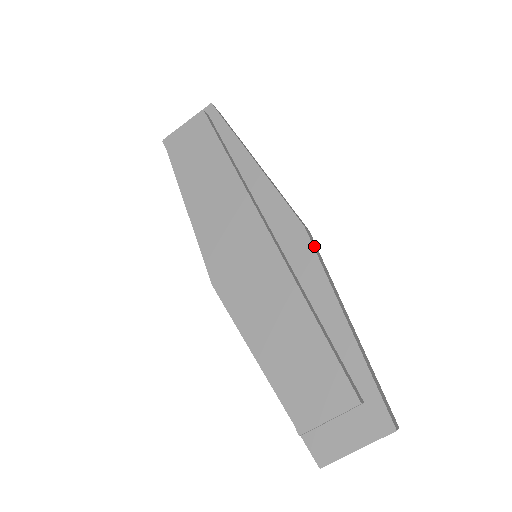
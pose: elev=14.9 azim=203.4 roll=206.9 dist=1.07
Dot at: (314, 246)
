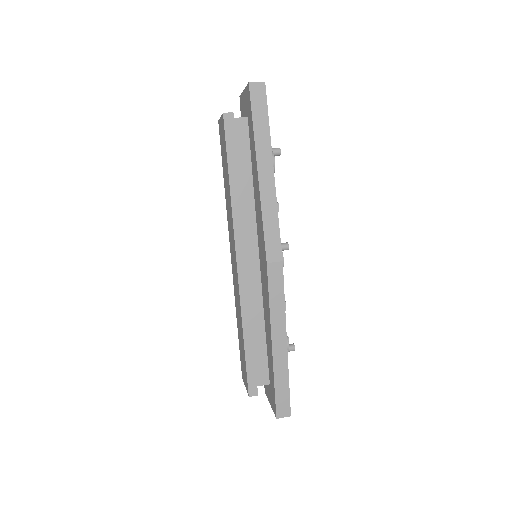
Dot at: (272, 281)
